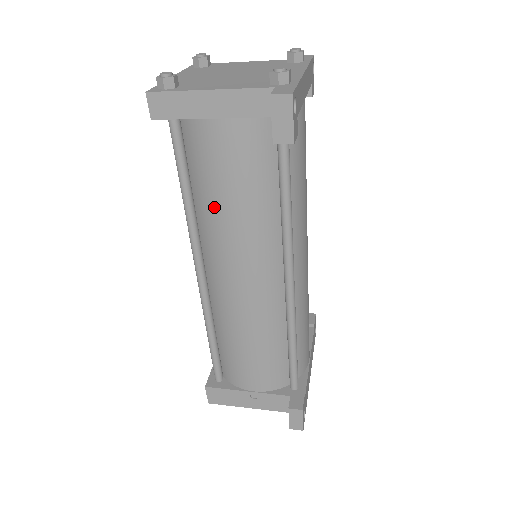
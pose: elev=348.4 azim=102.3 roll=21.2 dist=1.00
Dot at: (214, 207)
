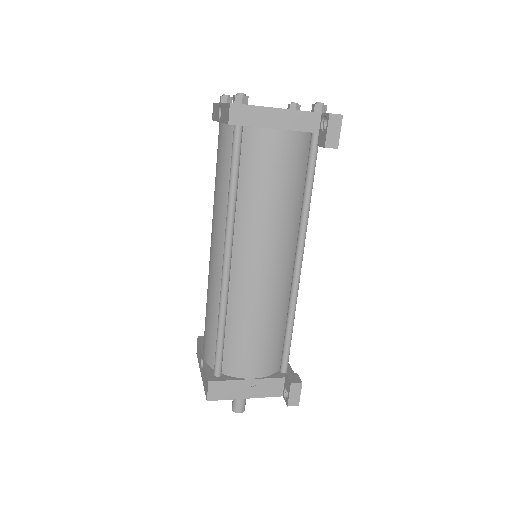
Dot at: (258, 199)
